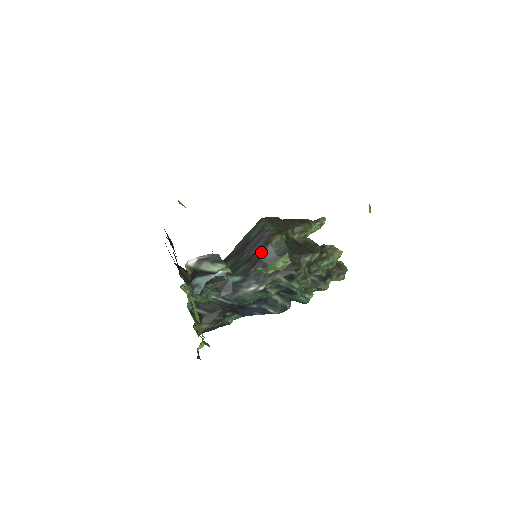
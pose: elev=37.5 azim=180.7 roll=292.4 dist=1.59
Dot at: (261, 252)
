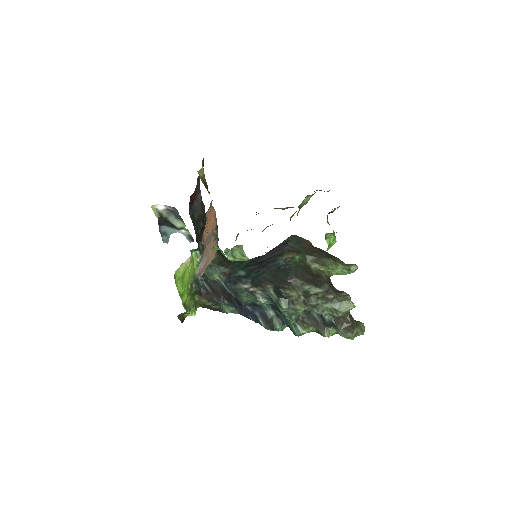
Dot at: (271, 260)
